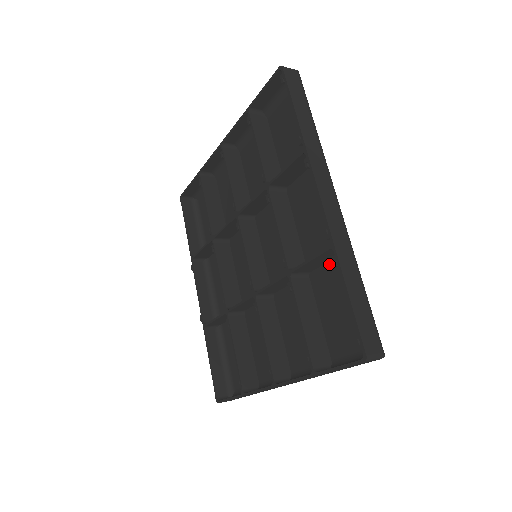
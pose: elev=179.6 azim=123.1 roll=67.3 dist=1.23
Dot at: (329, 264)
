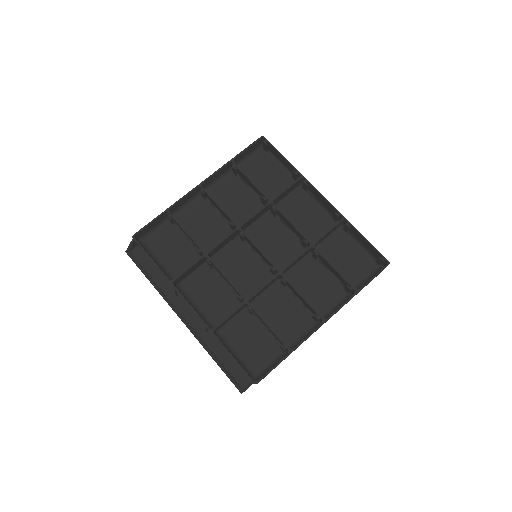
Dot at: (328, 238)
